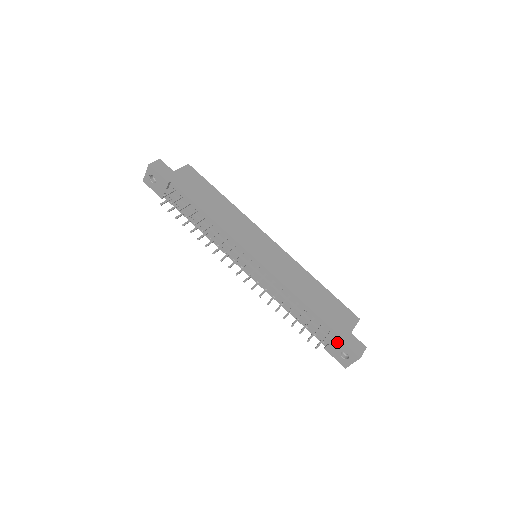
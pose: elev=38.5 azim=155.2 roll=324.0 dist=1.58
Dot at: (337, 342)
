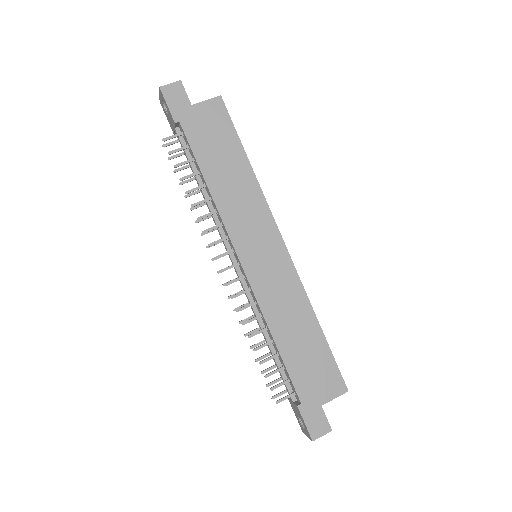
Dot at: (297, 408)
